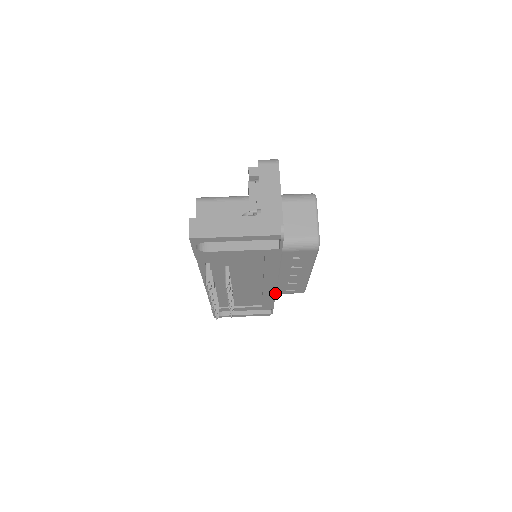
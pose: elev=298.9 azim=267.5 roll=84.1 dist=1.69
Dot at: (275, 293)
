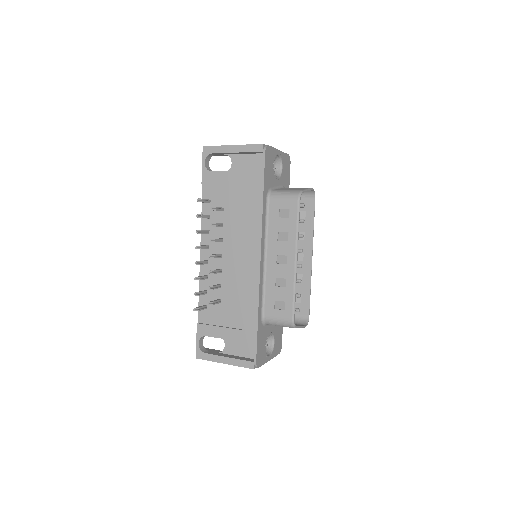
Dot at: (259, 286)
